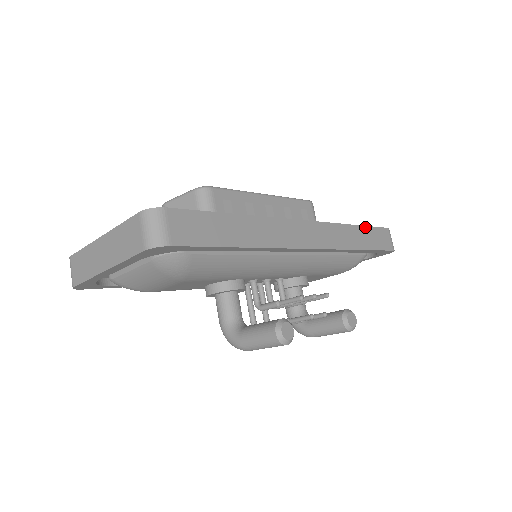
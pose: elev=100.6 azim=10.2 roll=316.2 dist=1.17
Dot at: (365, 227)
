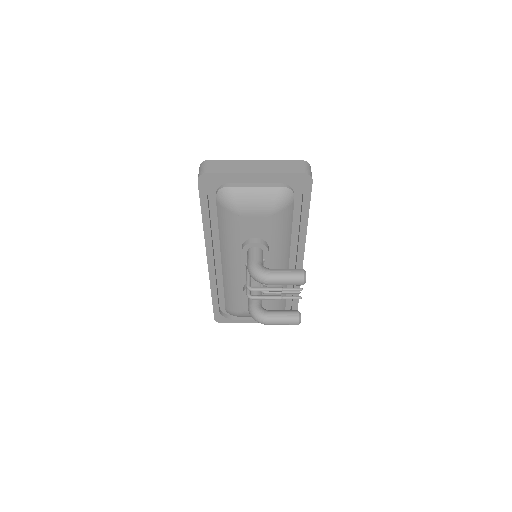
Dot at: occluded
